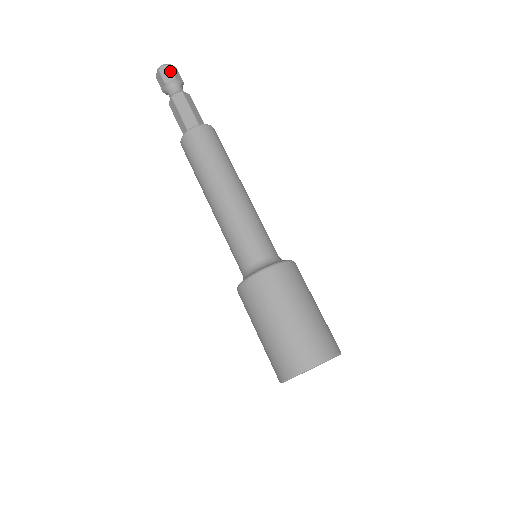
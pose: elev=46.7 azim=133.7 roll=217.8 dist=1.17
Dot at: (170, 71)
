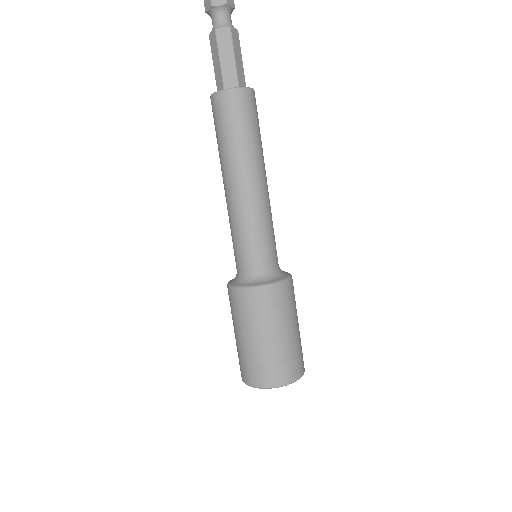
Dot at: out of frame
